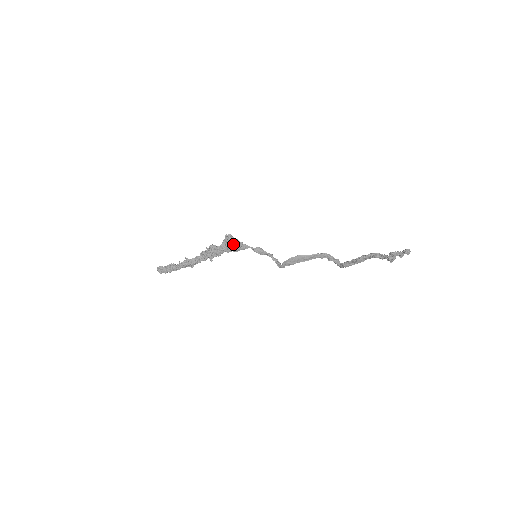
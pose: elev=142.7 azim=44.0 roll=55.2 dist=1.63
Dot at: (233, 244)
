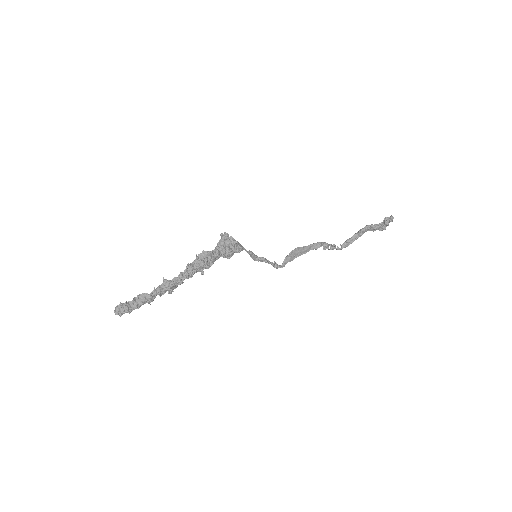
Dot at: (230, 244)
